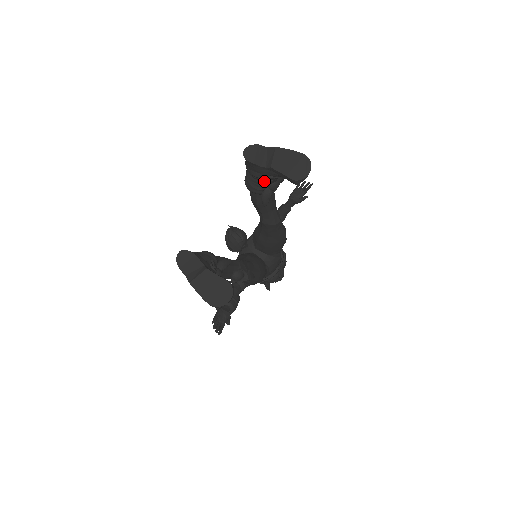
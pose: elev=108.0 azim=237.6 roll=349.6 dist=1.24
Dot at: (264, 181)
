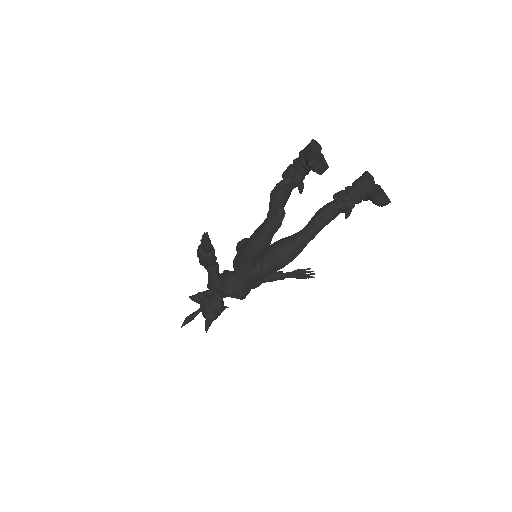
Dot at: (354, 193)
